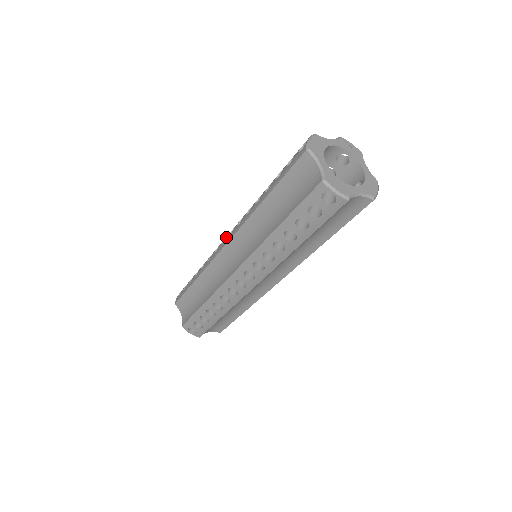
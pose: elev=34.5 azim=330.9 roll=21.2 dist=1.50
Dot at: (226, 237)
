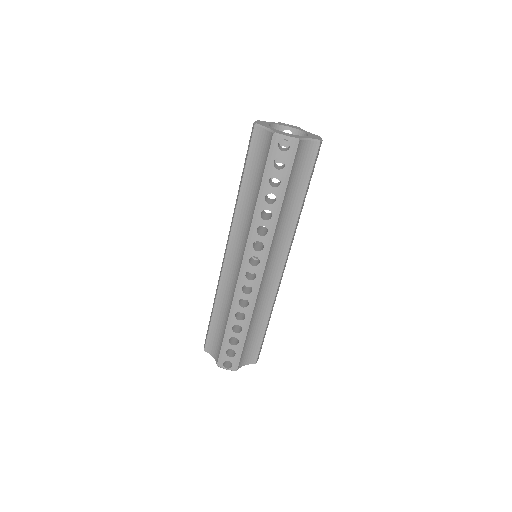
Dot at: occluded
